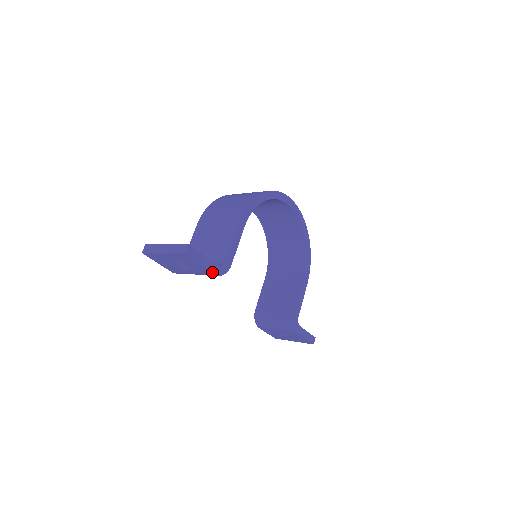
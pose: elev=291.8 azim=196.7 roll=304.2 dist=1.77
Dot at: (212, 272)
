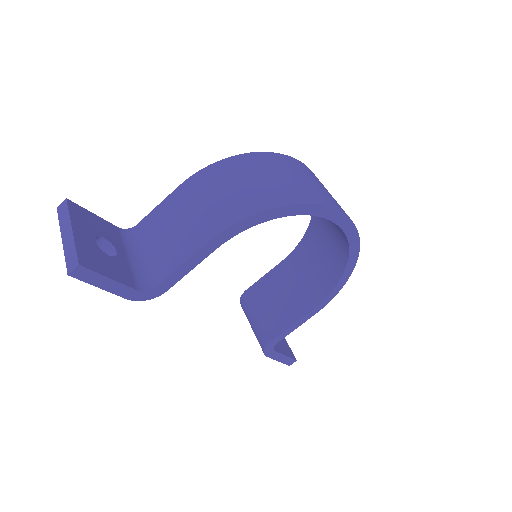
Dot at: (122, 297)
